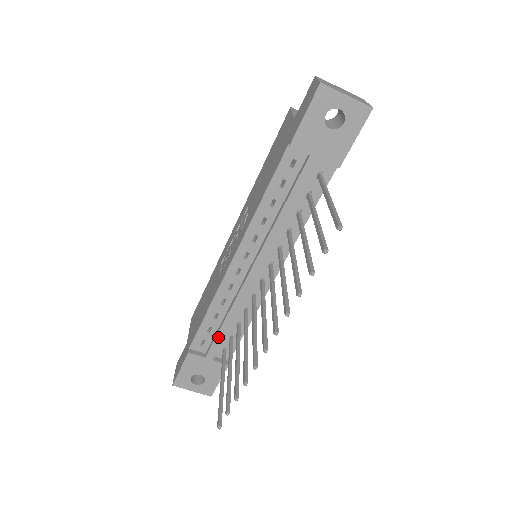
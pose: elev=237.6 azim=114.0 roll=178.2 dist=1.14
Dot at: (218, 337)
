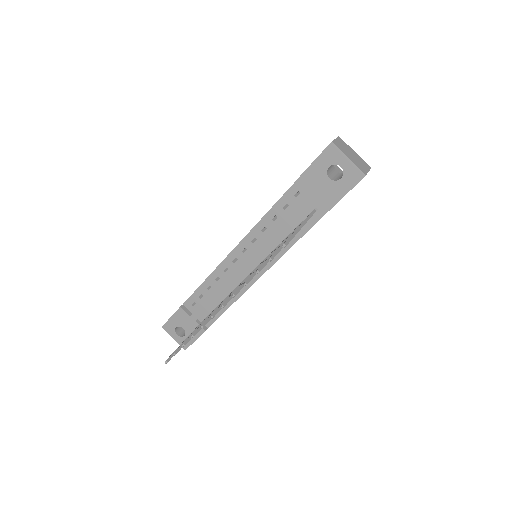
Dot at: (204, 304)
